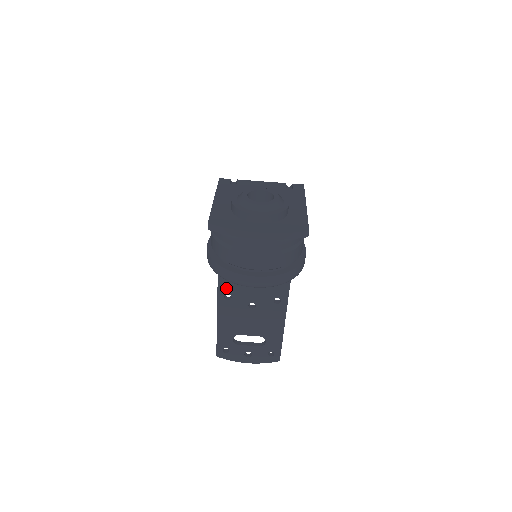
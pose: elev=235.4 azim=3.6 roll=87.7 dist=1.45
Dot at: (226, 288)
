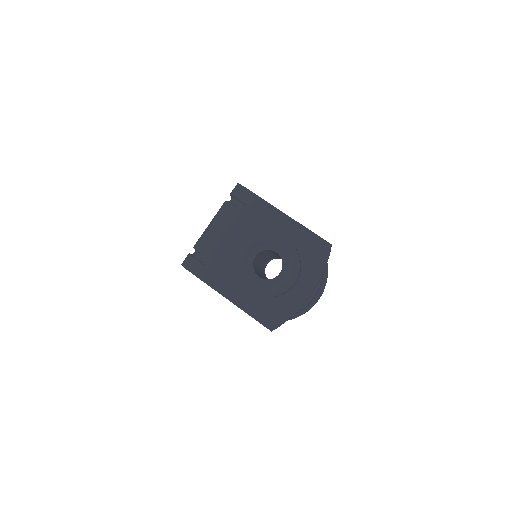
Dot at: occluded
